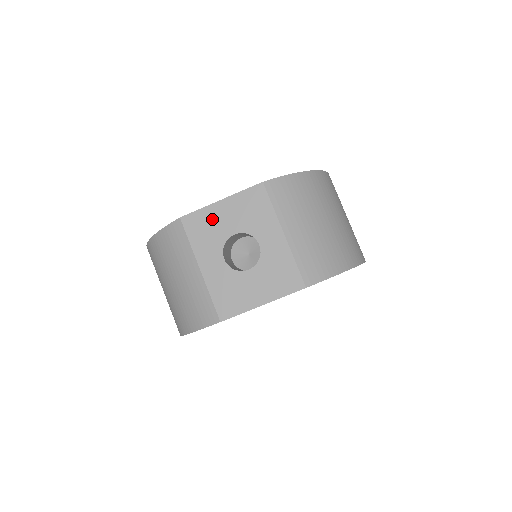
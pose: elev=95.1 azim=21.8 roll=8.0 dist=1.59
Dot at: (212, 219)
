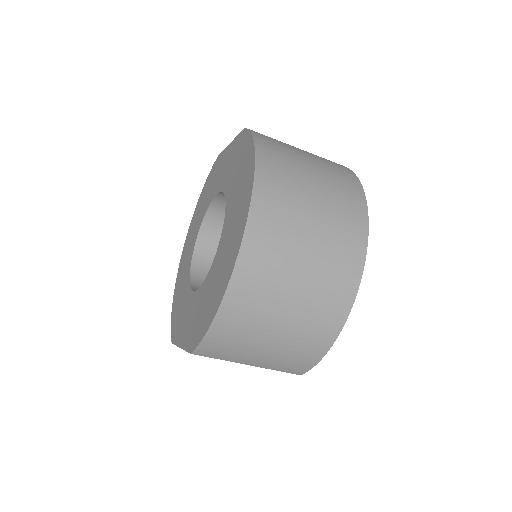
Dot at: occluded
